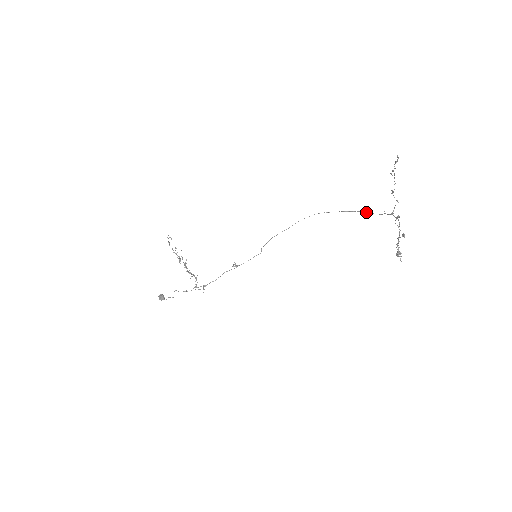
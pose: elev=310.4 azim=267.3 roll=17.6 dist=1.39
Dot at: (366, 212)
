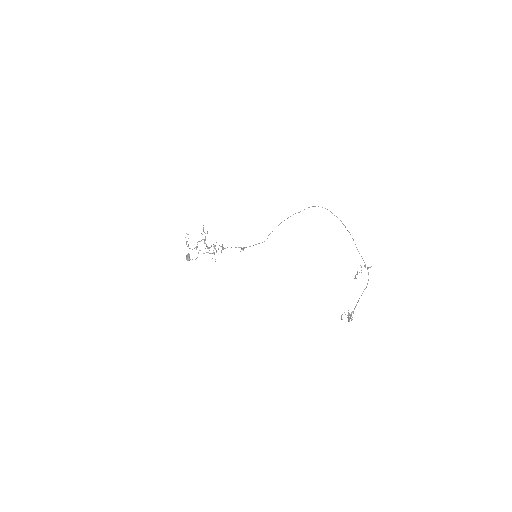
Dot at: occluded
